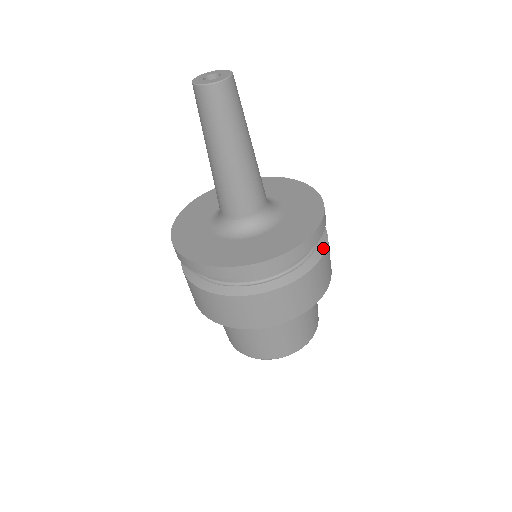
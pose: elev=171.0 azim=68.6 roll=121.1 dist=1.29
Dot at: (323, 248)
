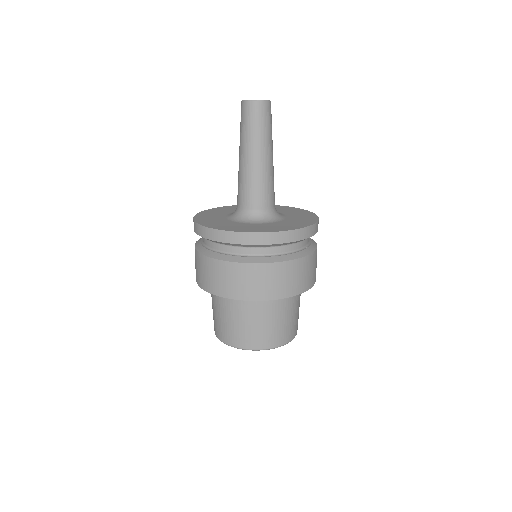
Dot at: (314, 248)
